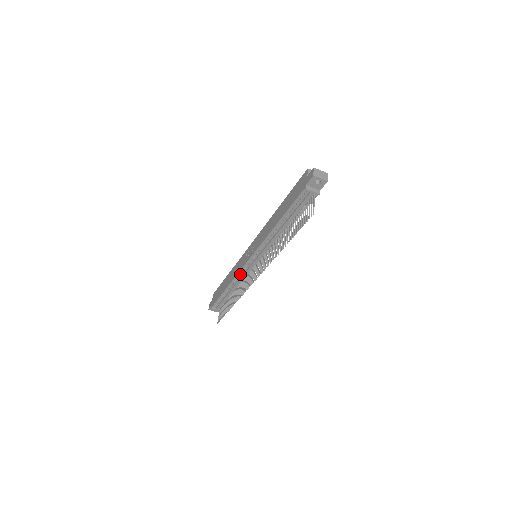
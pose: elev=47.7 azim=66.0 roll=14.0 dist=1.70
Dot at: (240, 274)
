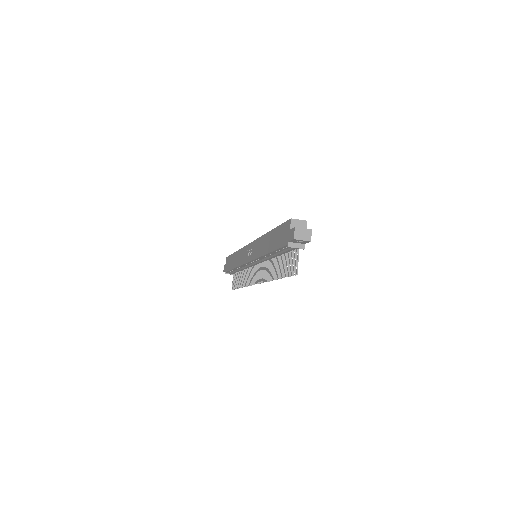
Dot at: (244, 265)
